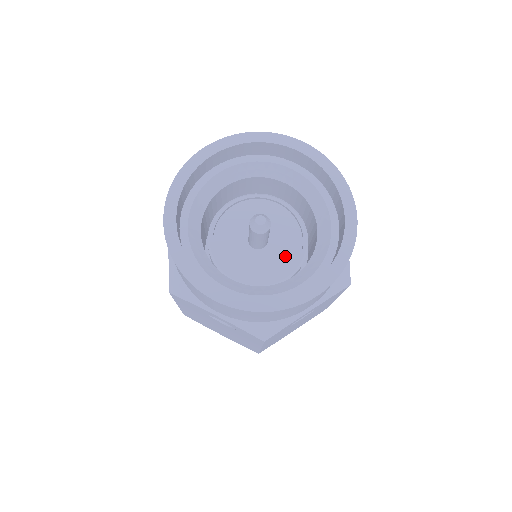
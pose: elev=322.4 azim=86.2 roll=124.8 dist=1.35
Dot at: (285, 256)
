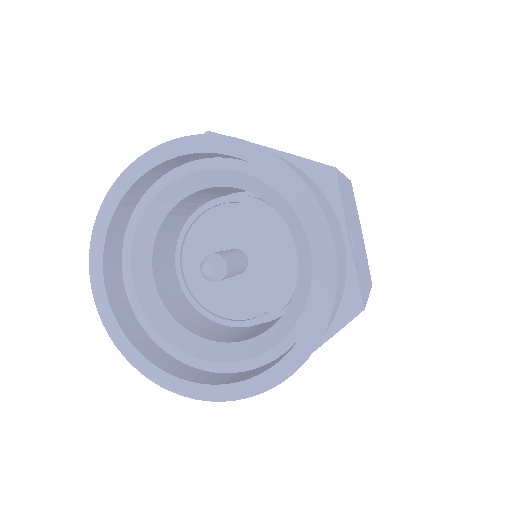
Dot at: (240, 303)
